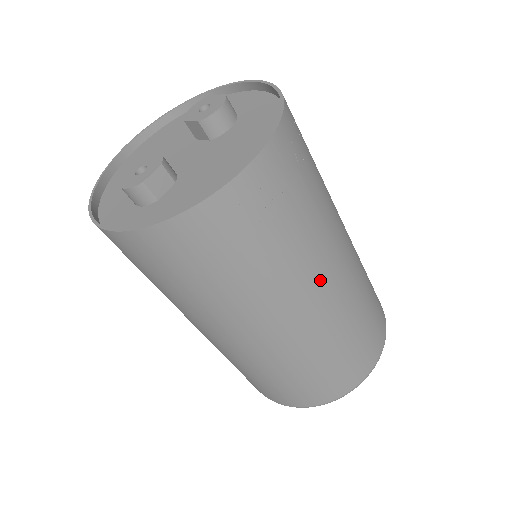
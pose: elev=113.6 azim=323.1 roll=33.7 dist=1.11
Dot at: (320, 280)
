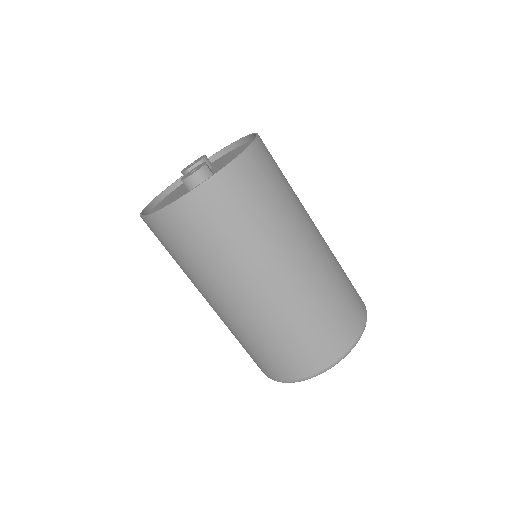
Dot at: occluded
